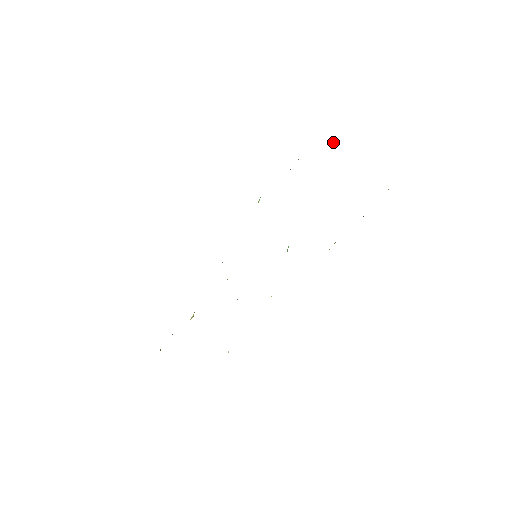
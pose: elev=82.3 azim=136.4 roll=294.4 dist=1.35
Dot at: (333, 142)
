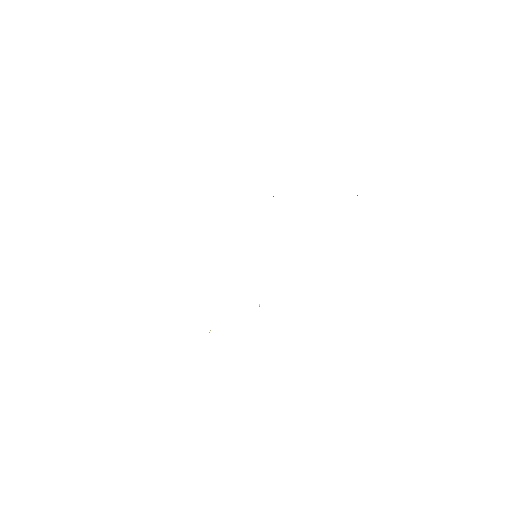
Dot at: occluded
